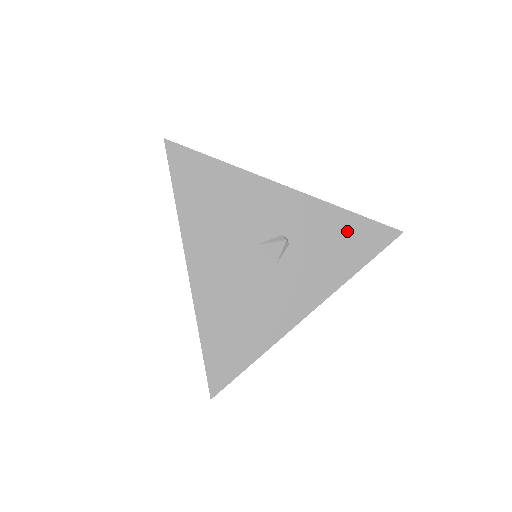
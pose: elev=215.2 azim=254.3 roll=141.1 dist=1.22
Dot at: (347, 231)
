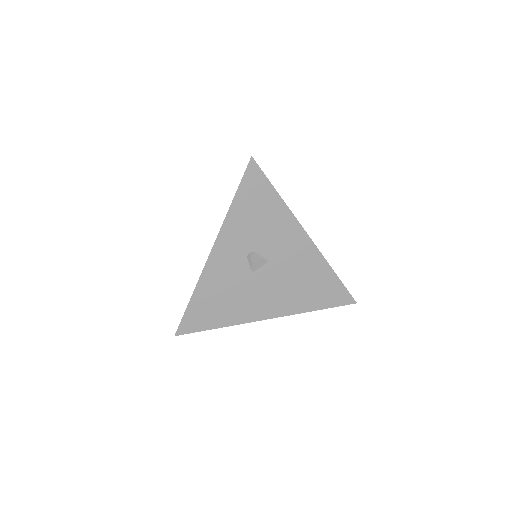
Dot at: occluded
